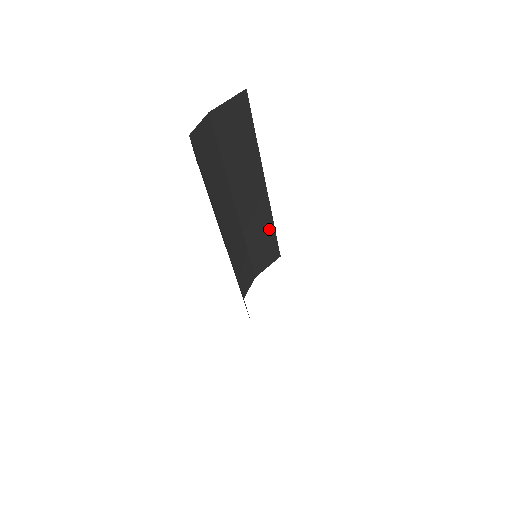
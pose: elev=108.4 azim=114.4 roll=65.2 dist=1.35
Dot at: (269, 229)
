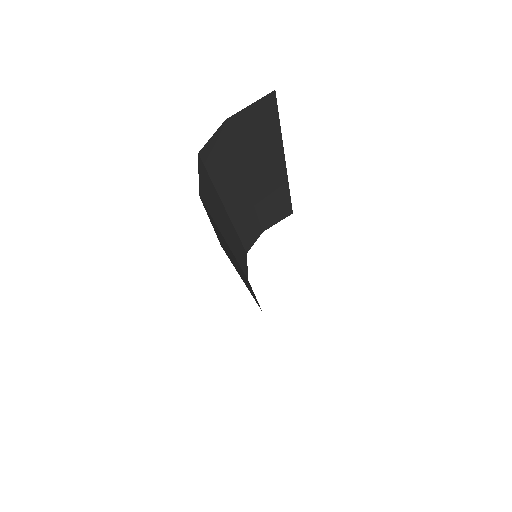
Dot at: (284, 196)
